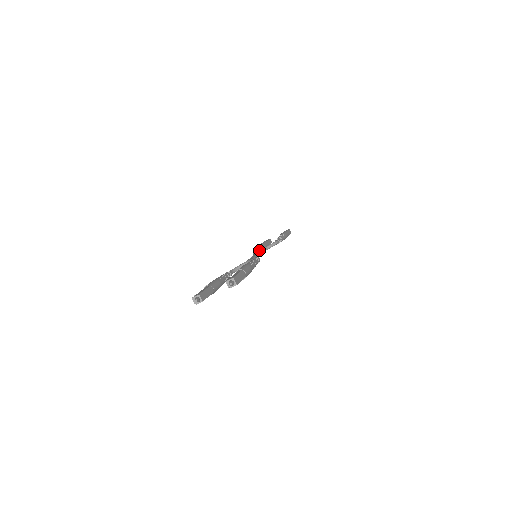
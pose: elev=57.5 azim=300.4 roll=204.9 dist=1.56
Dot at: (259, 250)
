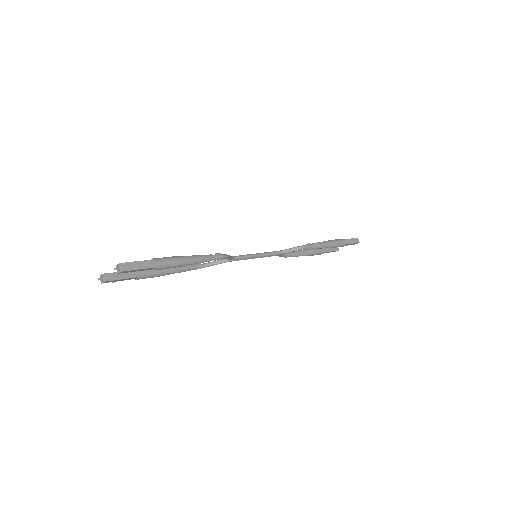
Dot at: occluded
